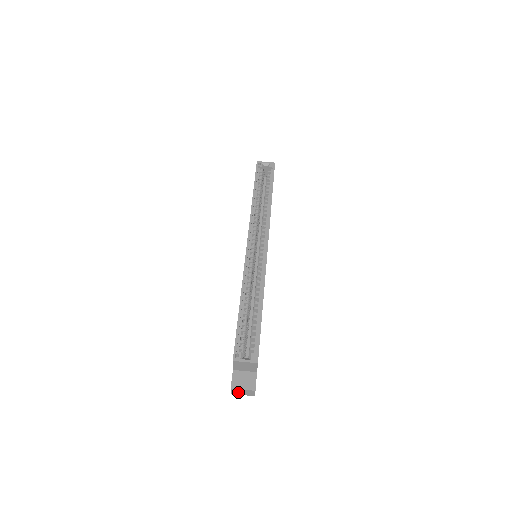
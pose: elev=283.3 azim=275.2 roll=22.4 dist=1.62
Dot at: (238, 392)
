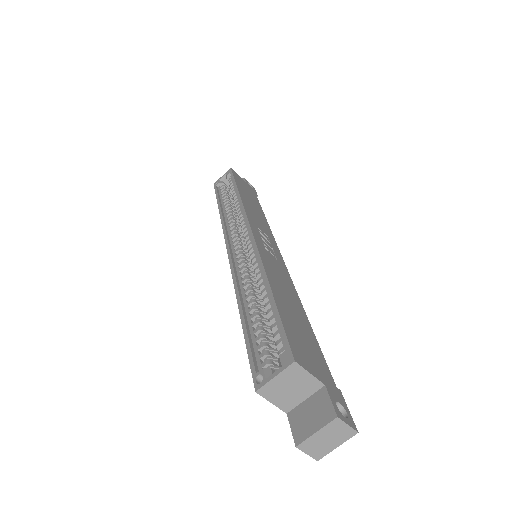
Dot at: (320, 446)
